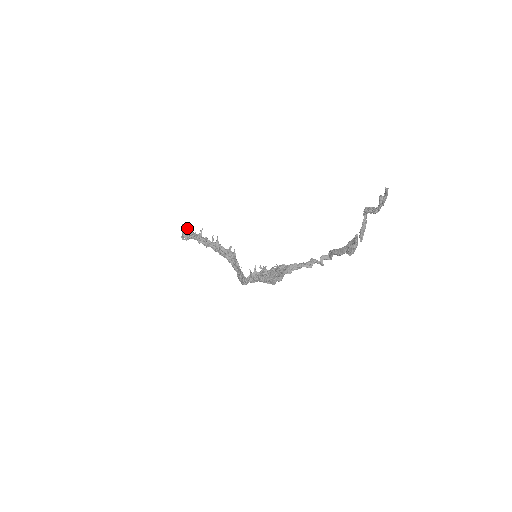
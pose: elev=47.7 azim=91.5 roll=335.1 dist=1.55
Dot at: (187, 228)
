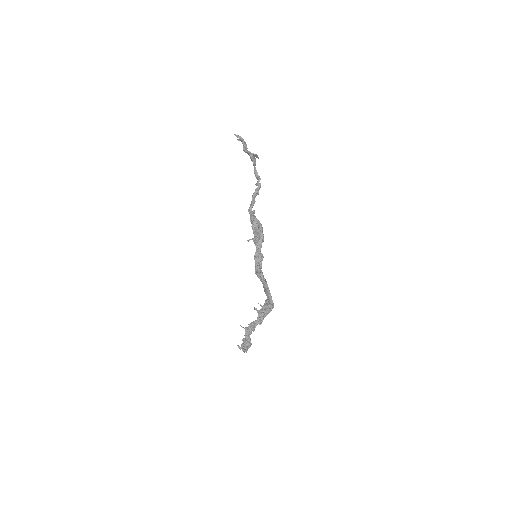
Dot at: occluded
